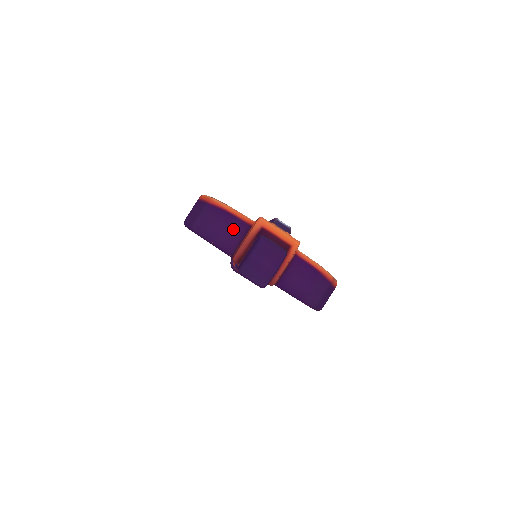
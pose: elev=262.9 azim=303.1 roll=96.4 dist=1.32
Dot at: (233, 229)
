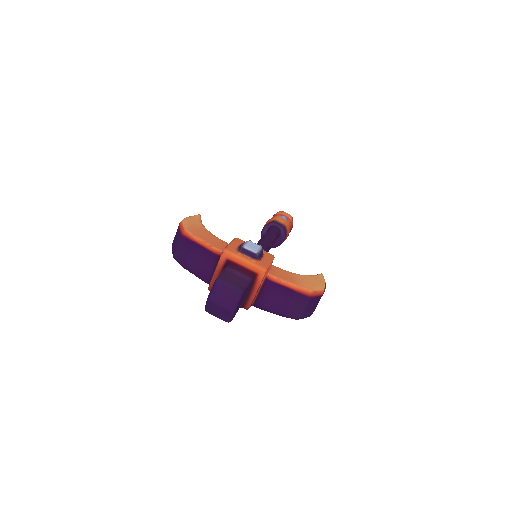
Dot at: (205, 260)
